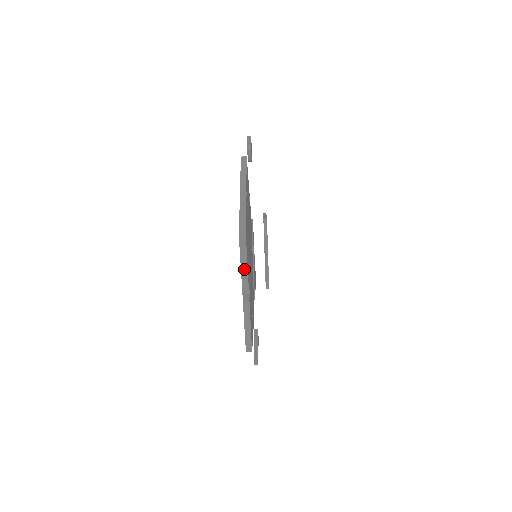
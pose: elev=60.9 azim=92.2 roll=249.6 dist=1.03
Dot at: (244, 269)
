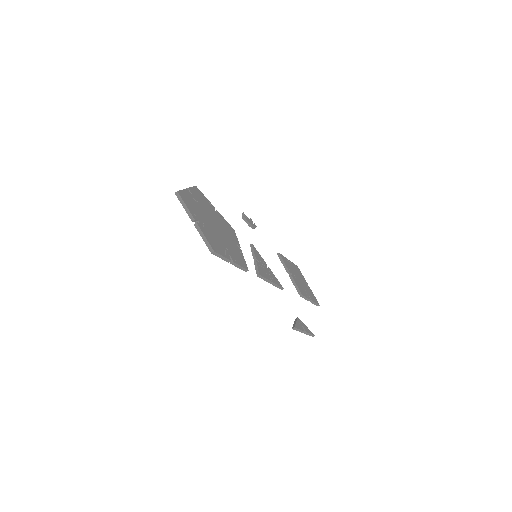
Dot at: (185, 207)
